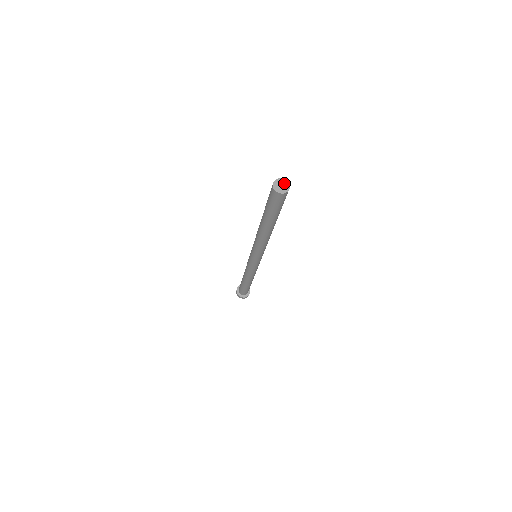
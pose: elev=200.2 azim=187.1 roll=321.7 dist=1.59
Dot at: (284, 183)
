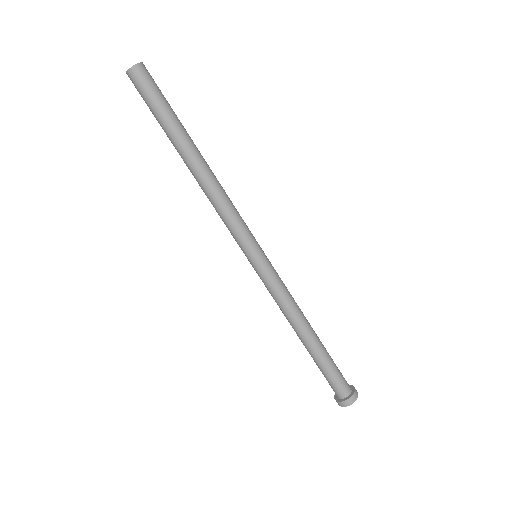
Dot at: (138, 65)
